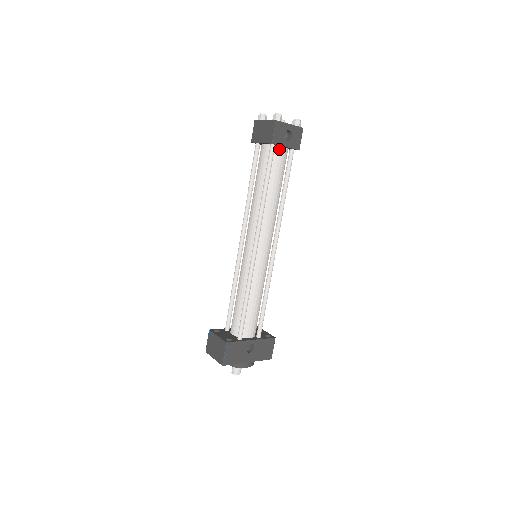
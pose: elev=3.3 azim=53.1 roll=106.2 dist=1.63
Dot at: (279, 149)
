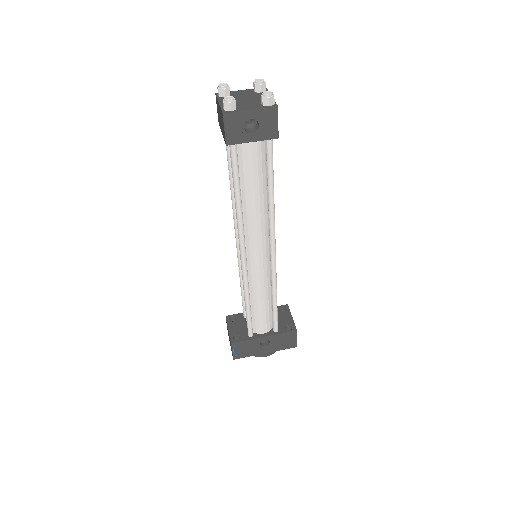
Dot at: (245, 144)
